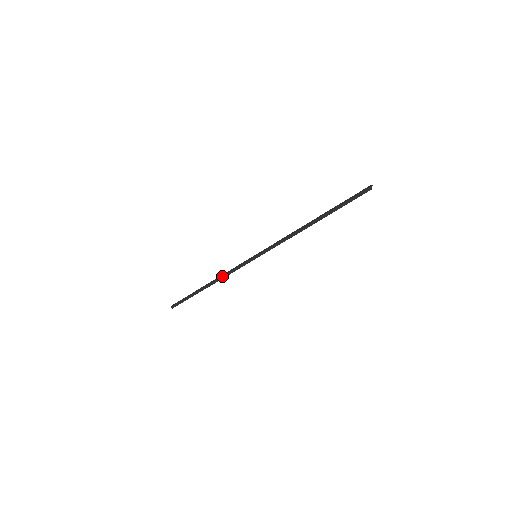
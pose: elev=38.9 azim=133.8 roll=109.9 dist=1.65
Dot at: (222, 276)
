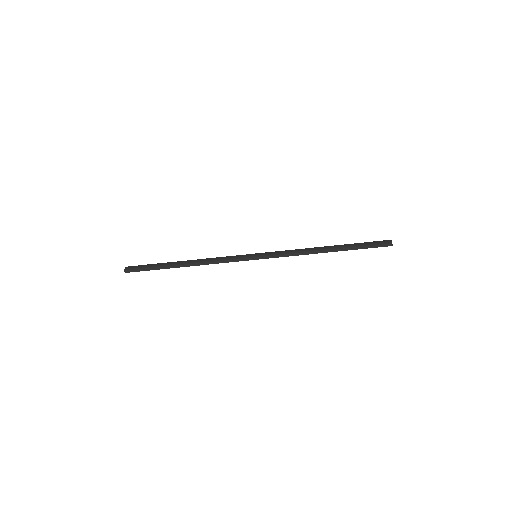
Dot at: (209, 262)
